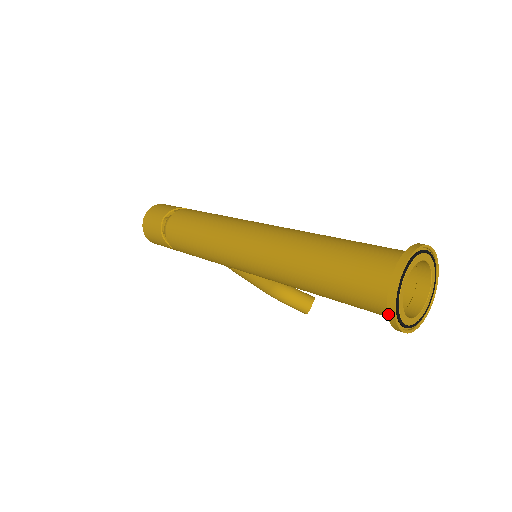
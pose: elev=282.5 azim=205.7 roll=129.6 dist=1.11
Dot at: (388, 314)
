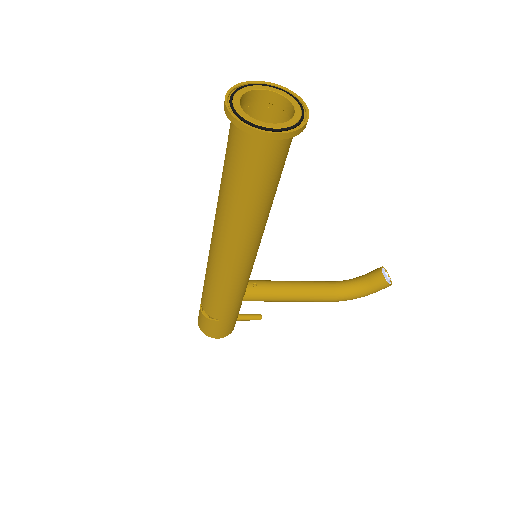
Dot at: occluded
